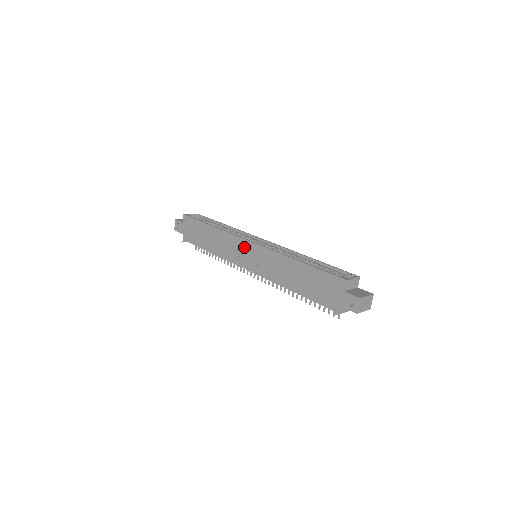
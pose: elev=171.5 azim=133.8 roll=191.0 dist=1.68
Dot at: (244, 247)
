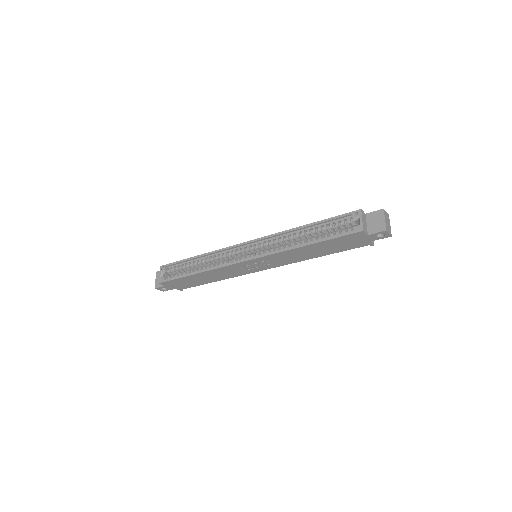
Dot at: (245, 266)
